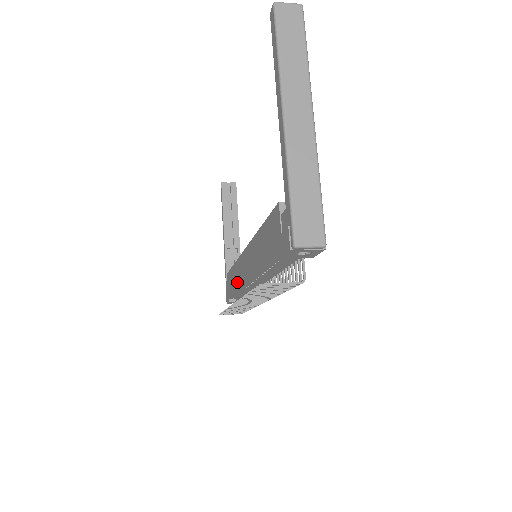
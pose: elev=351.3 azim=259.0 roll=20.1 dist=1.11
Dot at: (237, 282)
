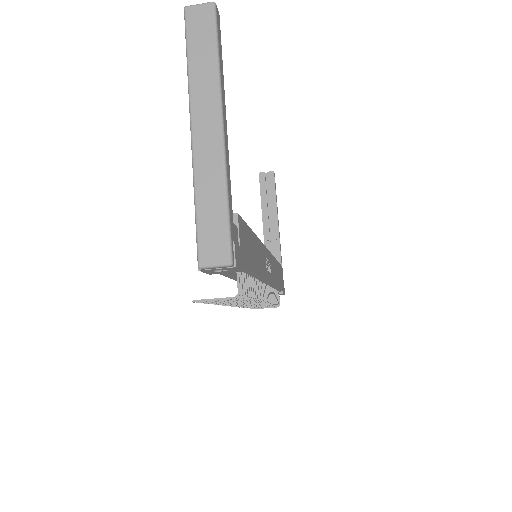
Dot at: occluded
